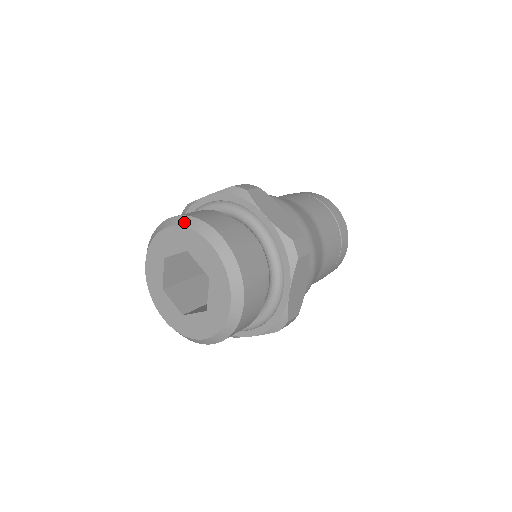
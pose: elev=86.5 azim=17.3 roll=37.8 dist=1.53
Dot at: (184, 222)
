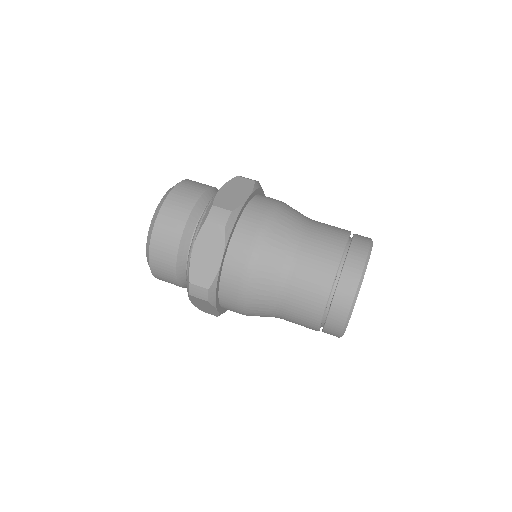
Dot at: occluded
